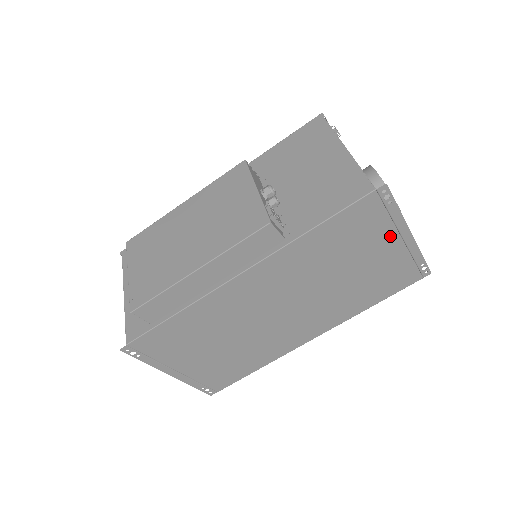
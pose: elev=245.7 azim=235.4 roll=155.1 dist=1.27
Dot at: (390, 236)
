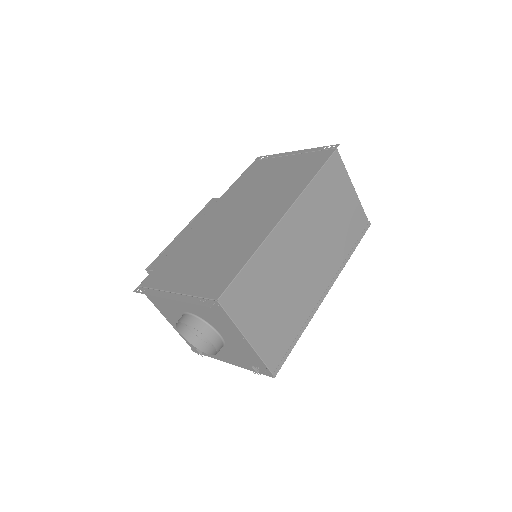
Dot at: (282, 159)
